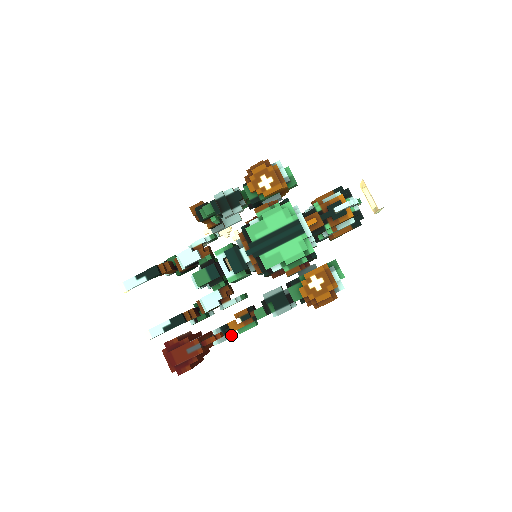
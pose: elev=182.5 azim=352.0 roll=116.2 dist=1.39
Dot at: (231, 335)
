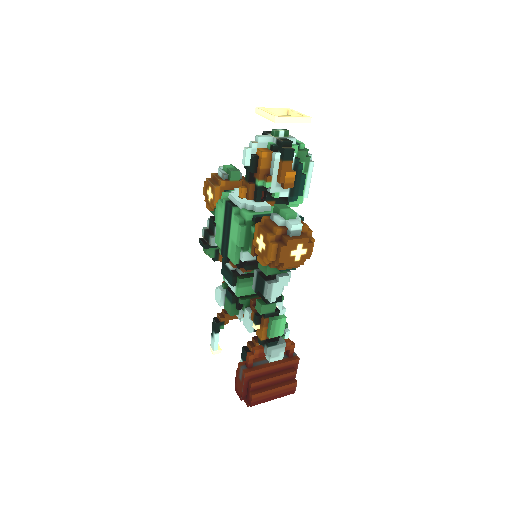
Dot at: (266, 344)
